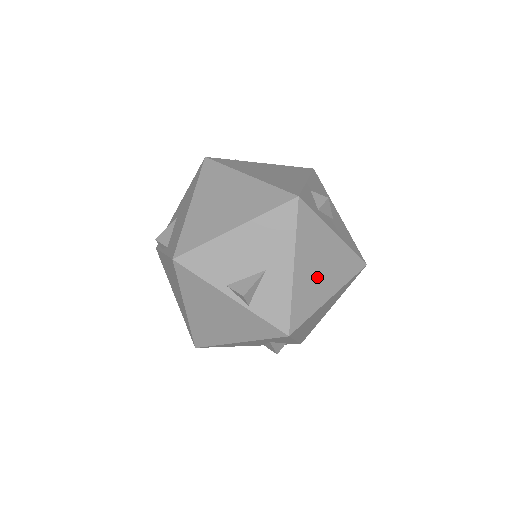
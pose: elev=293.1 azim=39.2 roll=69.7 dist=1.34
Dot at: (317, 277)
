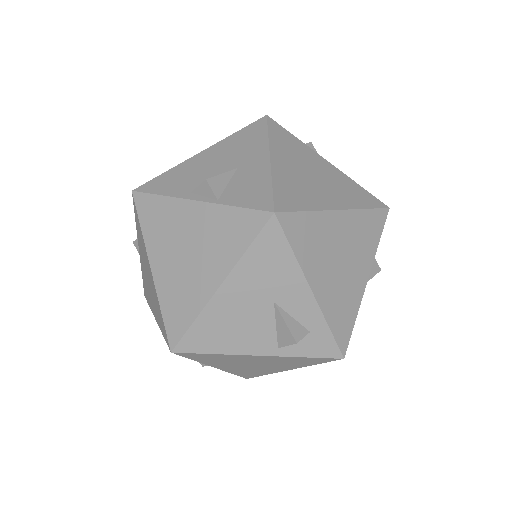
Dot at: (309, 181)
